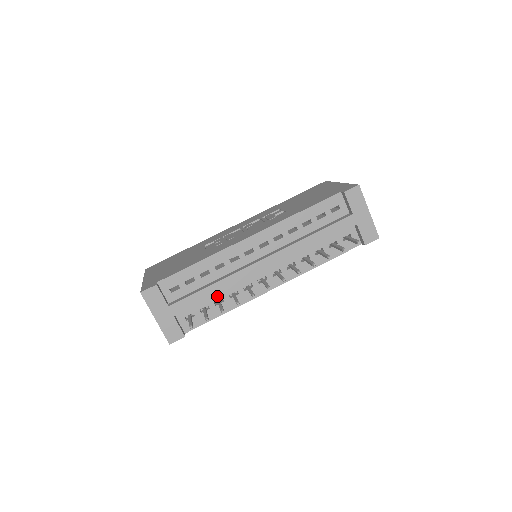
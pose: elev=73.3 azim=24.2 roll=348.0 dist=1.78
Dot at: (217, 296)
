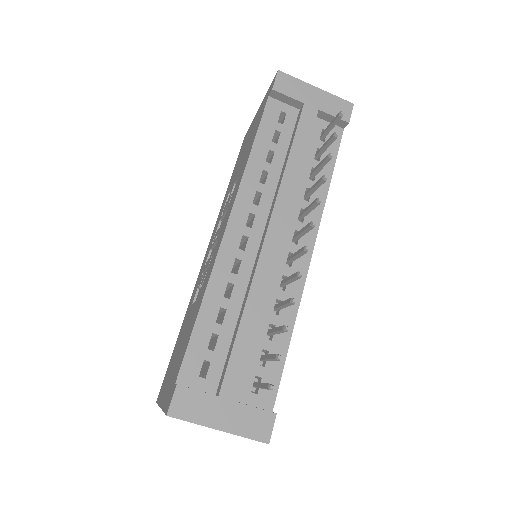
Dot at: (261, 328)
